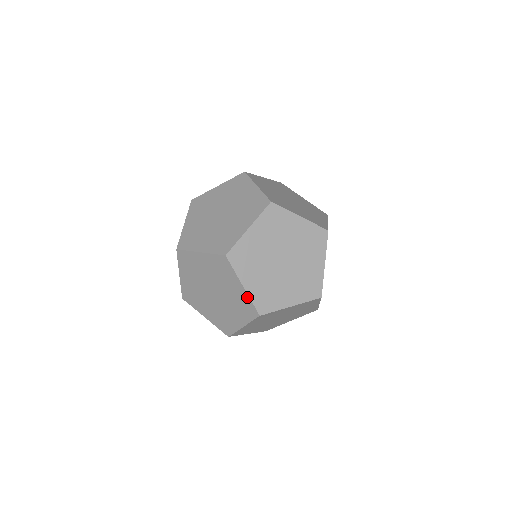
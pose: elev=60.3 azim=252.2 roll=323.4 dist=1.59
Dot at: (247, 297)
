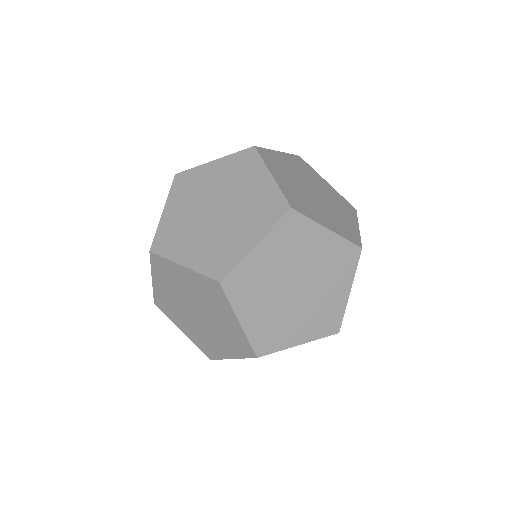
Dot at: (243, 334)
